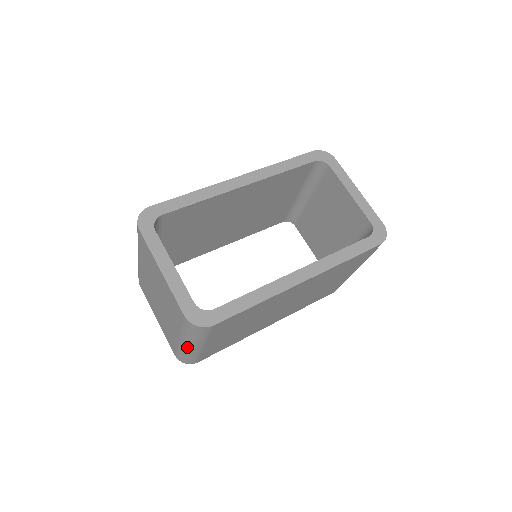
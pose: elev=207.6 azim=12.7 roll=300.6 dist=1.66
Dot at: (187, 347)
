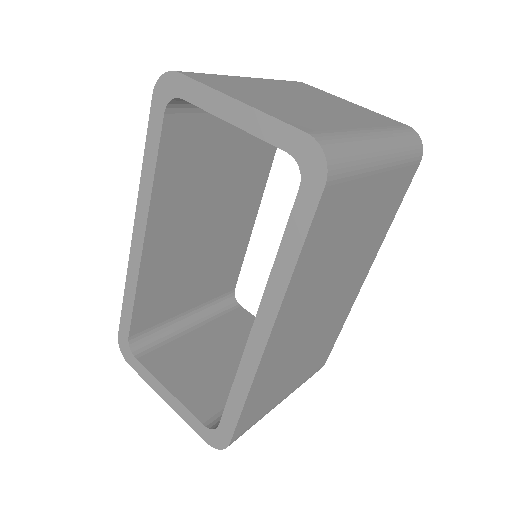
Dot at: occluded
